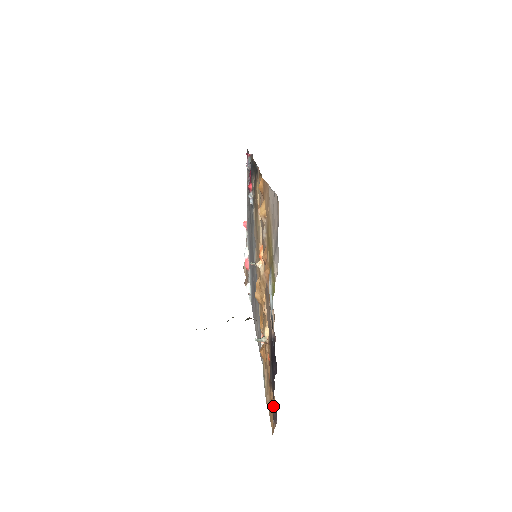
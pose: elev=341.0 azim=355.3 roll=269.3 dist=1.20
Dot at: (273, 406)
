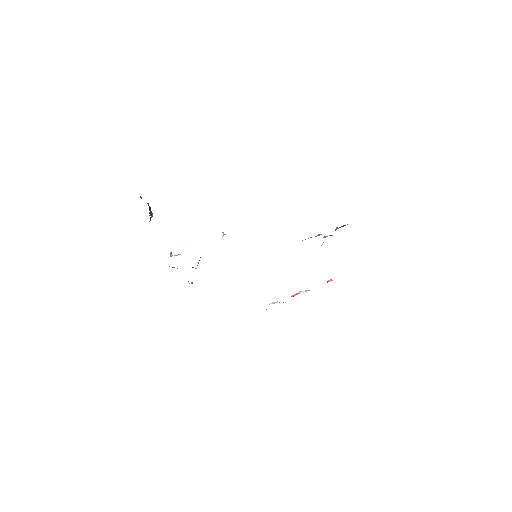
Dot at: occluded
